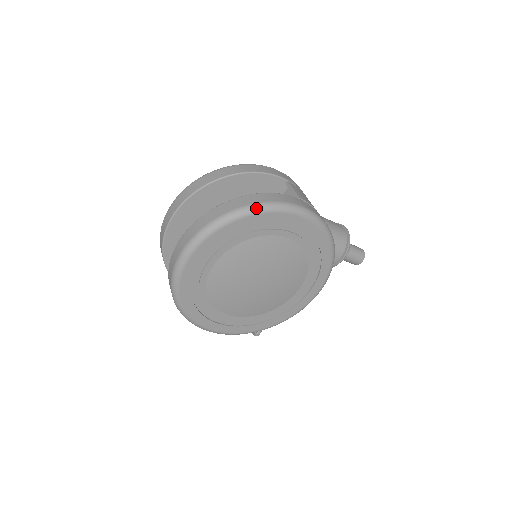
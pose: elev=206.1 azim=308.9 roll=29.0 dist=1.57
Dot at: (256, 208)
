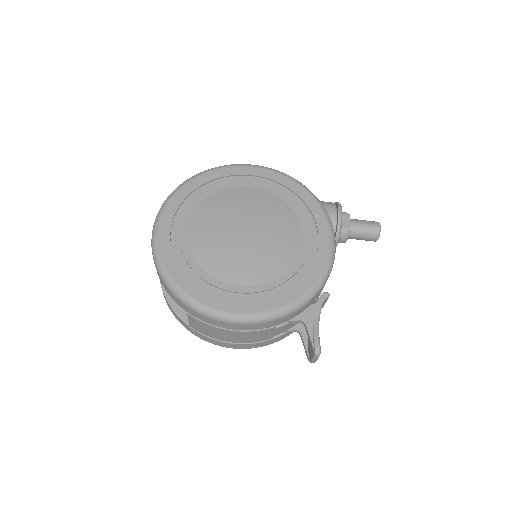
Dot at: (203, 172)
